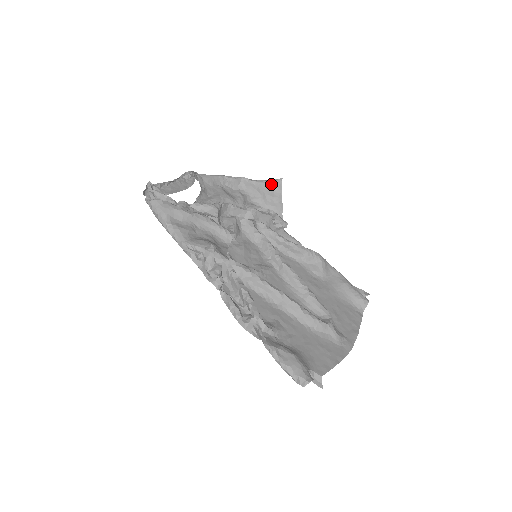
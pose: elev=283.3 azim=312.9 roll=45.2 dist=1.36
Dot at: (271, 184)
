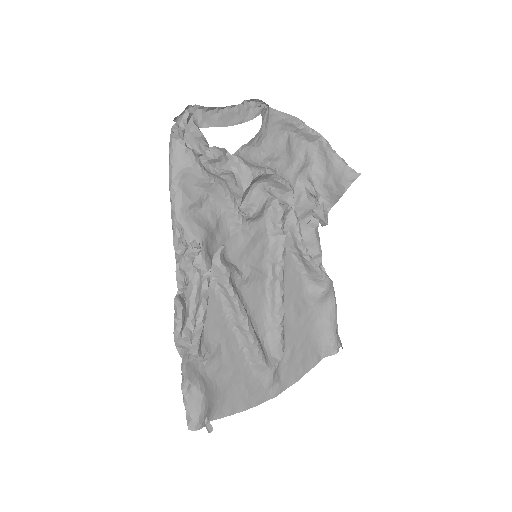
Dot at: (344, 171)
